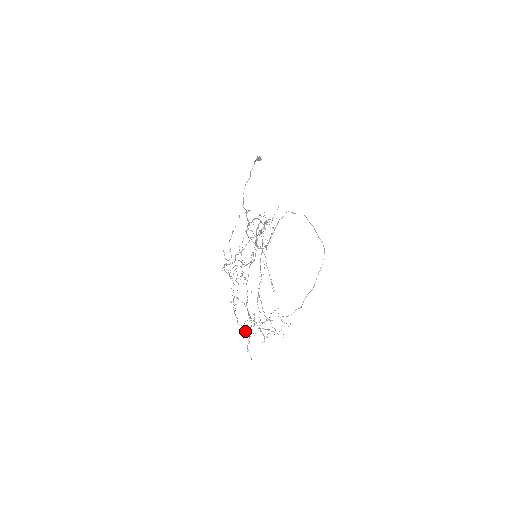
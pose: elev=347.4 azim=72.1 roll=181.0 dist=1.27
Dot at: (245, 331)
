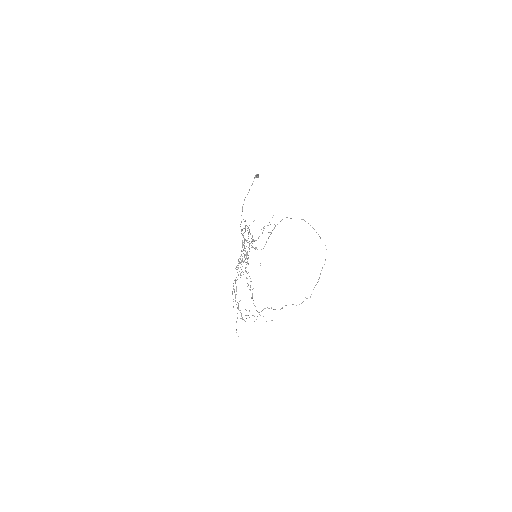
Dot at: occluded
